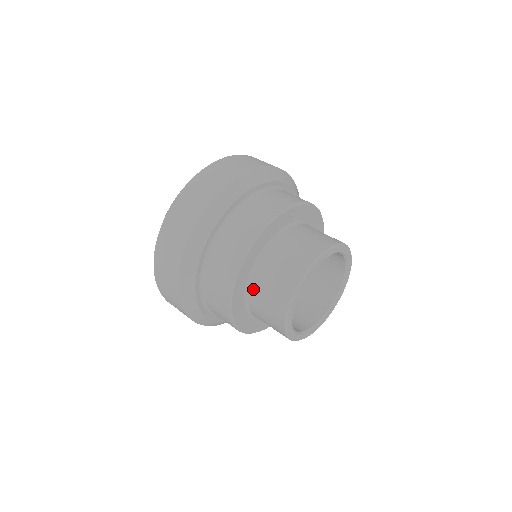
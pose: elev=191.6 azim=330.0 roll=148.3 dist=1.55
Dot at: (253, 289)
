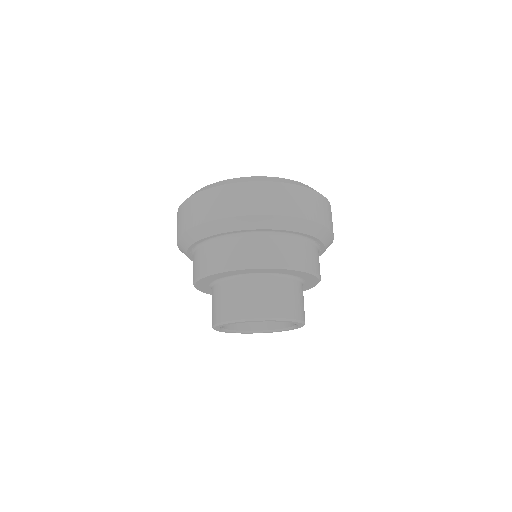
Dot at: occluded
